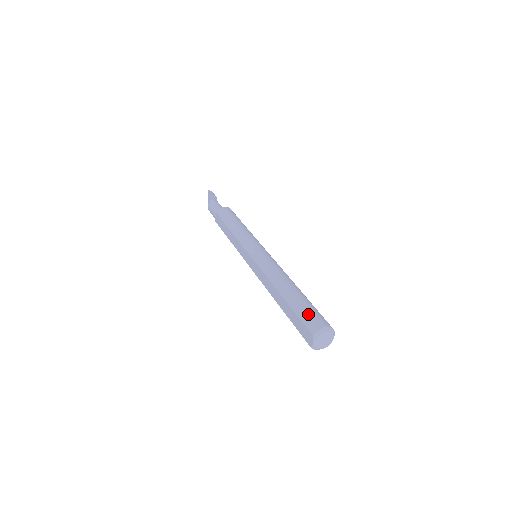
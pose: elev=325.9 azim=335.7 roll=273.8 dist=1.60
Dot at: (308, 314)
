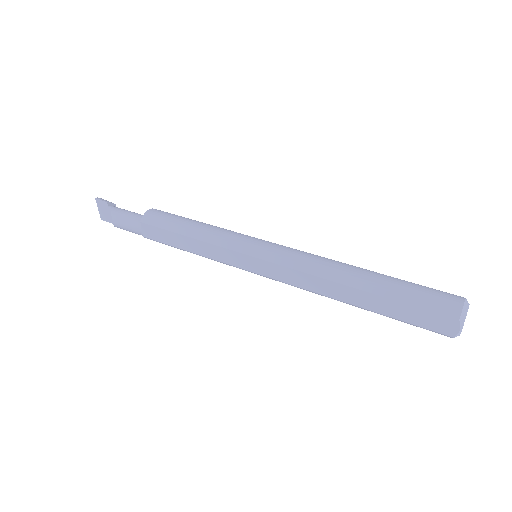
Dot at: (426, 296)
